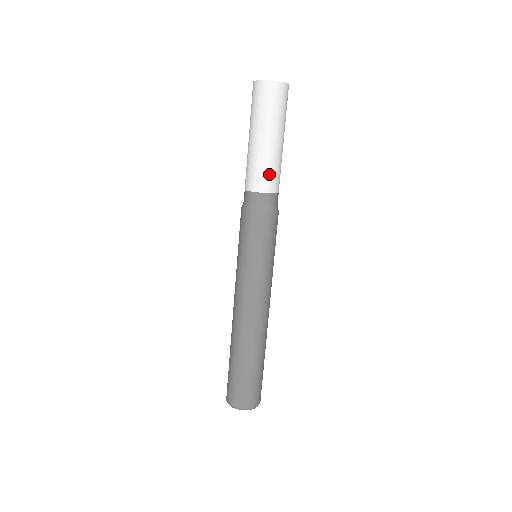
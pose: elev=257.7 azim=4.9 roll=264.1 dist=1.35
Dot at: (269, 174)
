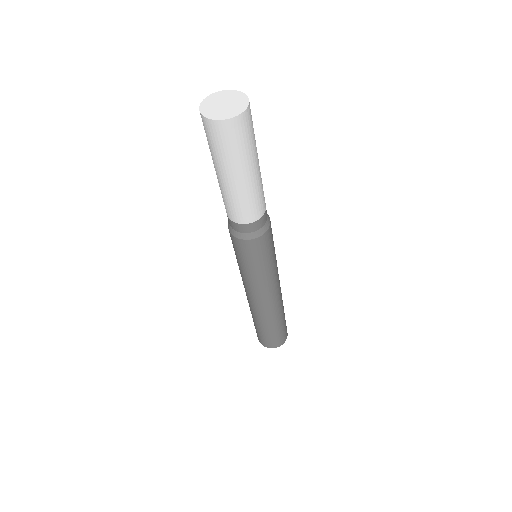
Dot at: (245, 208)
